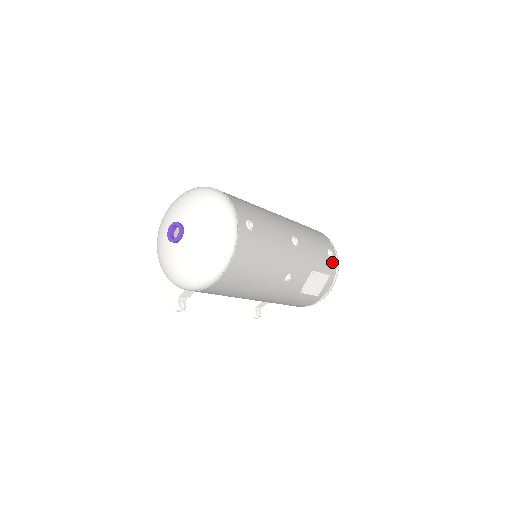
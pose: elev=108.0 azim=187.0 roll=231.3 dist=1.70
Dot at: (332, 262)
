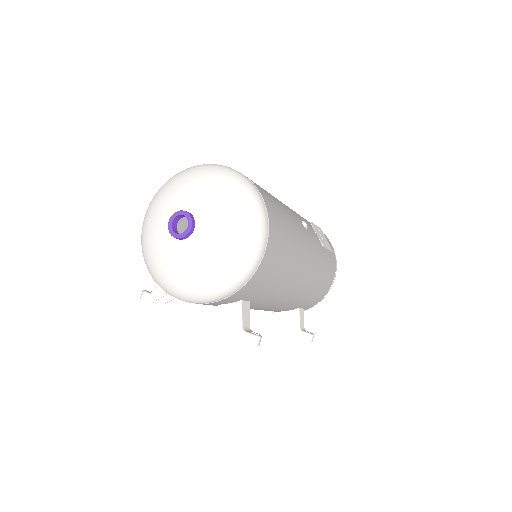
Dot at: occluded
